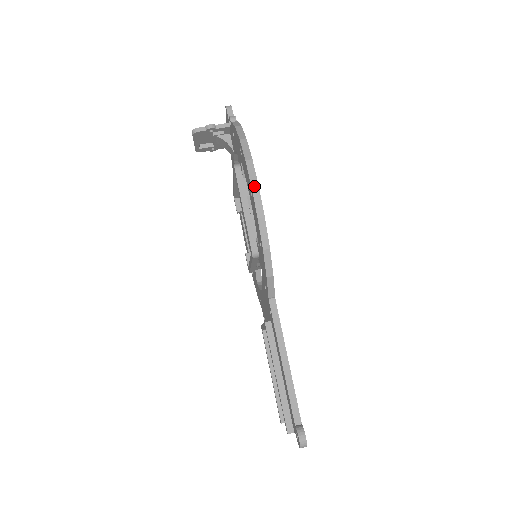
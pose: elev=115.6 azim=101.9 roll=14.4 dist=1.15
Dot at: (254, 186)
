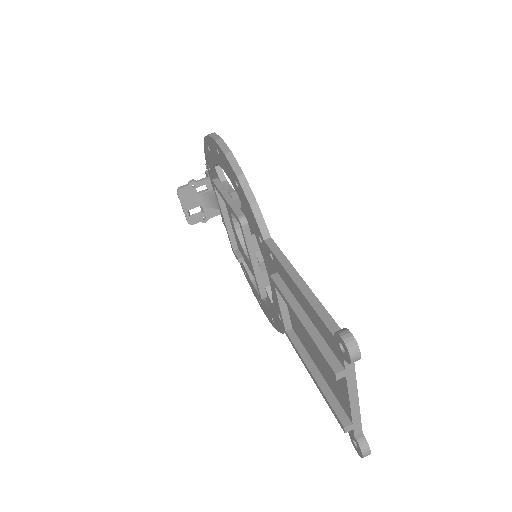
Dot at: (217, 139)
